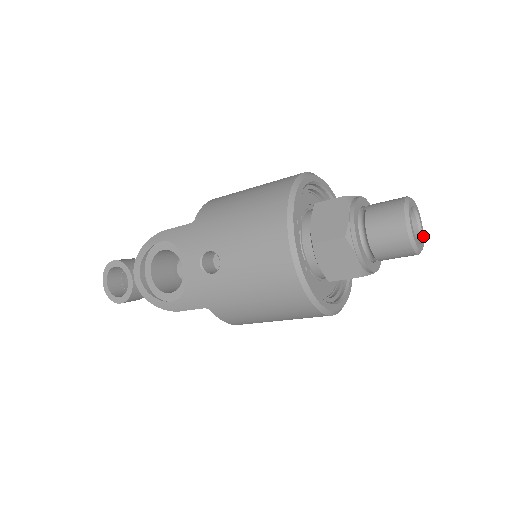
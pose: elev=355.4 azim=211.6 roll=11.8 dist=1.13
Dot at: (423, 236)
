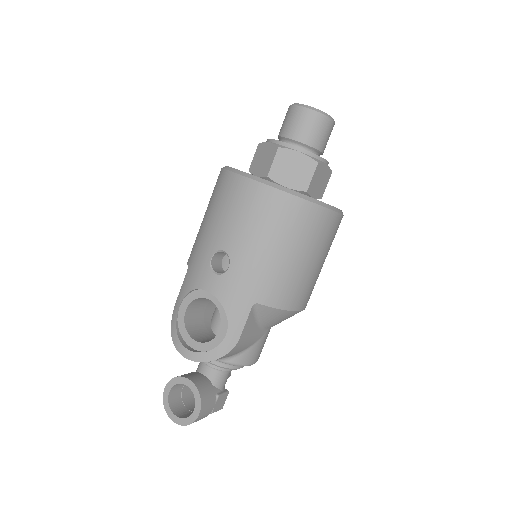
Dot at: occluded
